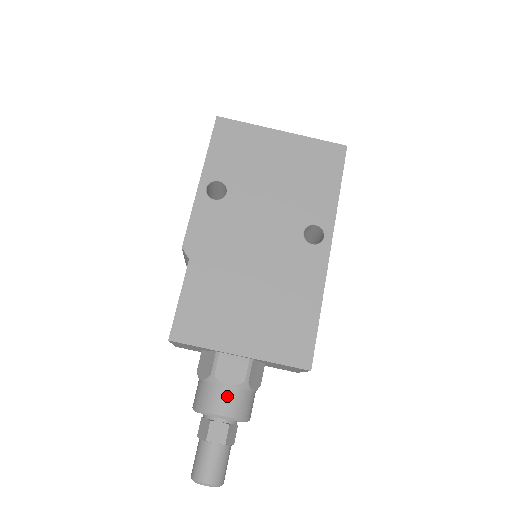
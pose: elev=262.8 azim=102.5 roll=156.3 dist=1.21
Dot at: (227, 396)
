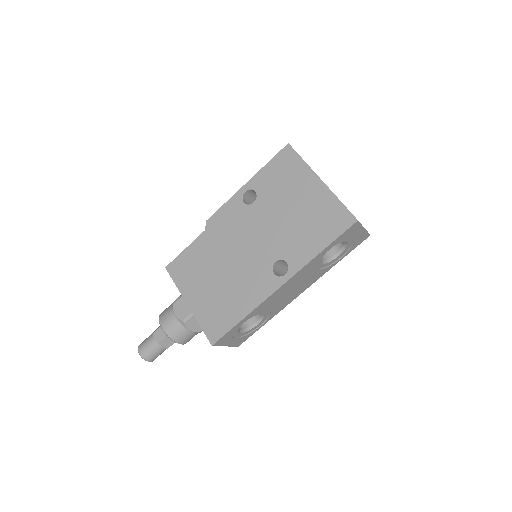
Dot at: (171, 320)
